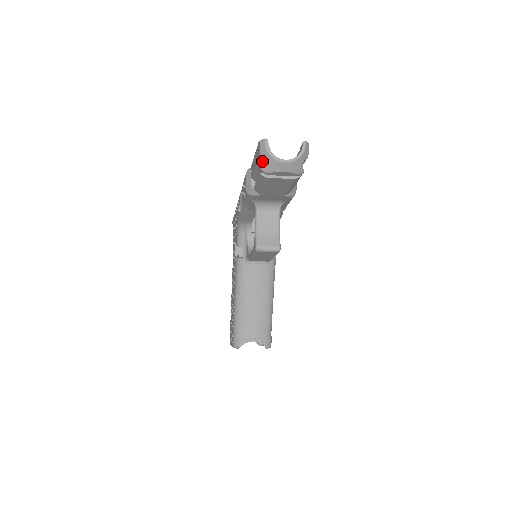
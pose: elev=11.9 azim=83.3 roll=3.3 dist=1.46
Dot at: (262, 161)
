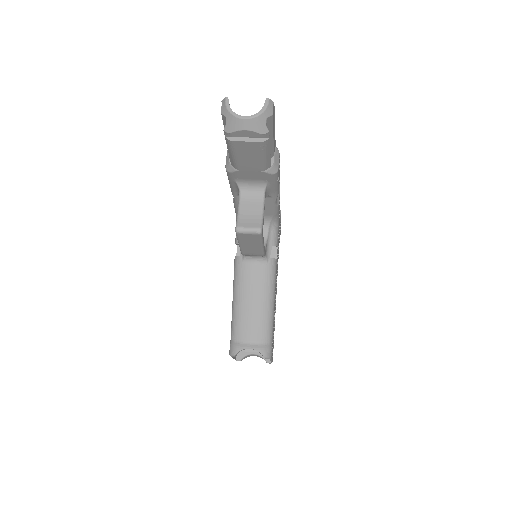
Dot at: occluded
